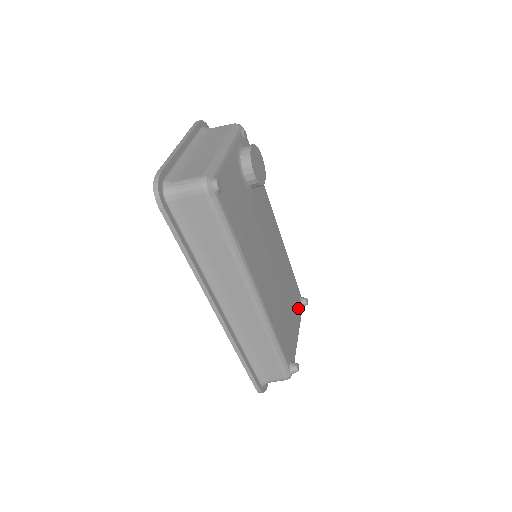
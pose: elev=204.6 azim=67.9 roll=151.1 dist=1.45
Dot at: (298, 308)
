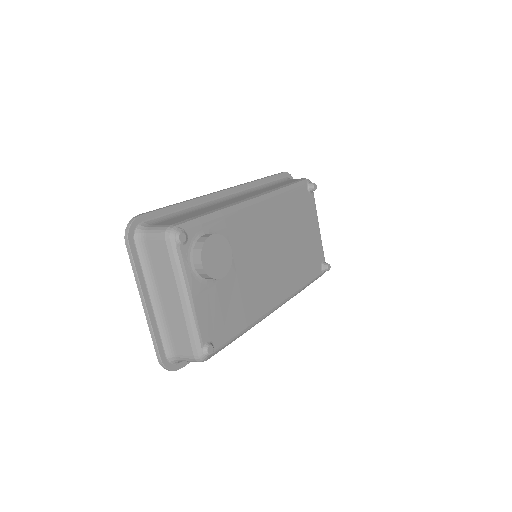
Dot at: (309, 205)
